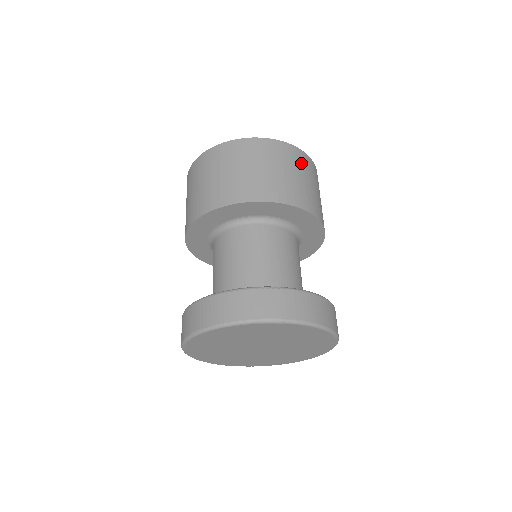
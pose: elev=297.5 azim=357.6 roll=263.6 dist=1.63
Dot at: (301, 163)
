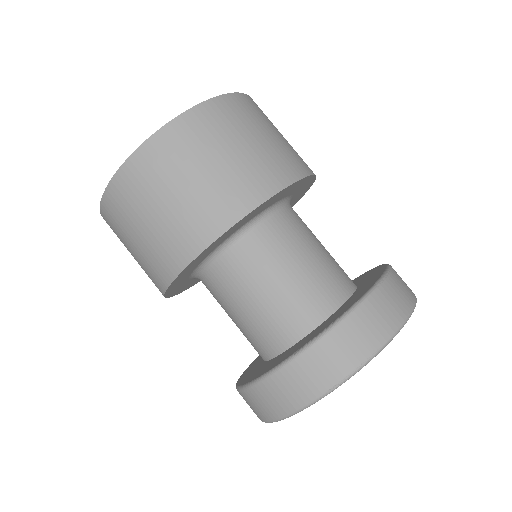
Dot at: occluded
